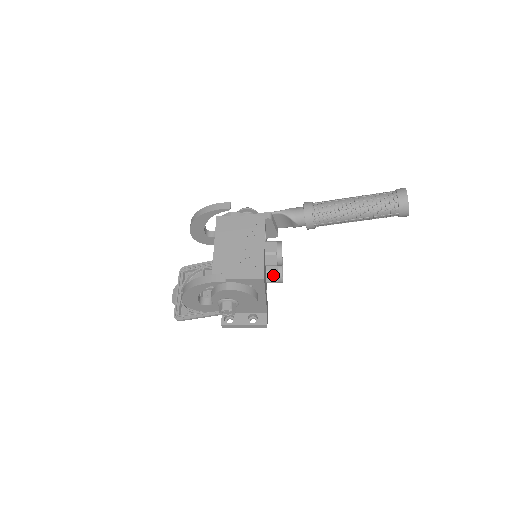
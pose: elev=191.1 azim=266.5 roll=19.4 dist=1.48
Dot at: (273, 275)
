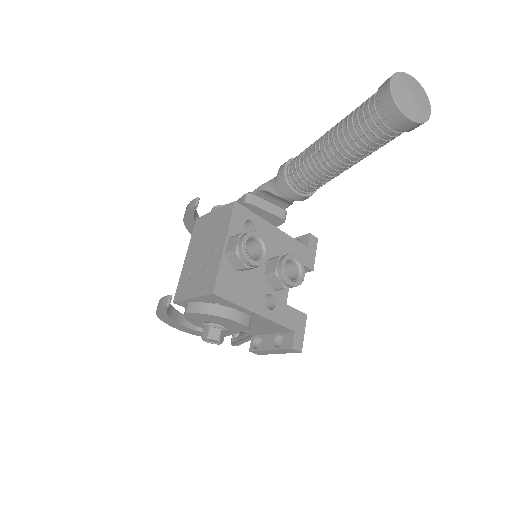
Dot at: (274, 279)
